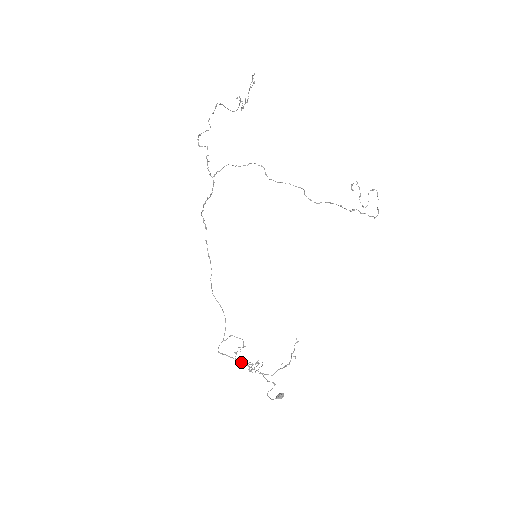
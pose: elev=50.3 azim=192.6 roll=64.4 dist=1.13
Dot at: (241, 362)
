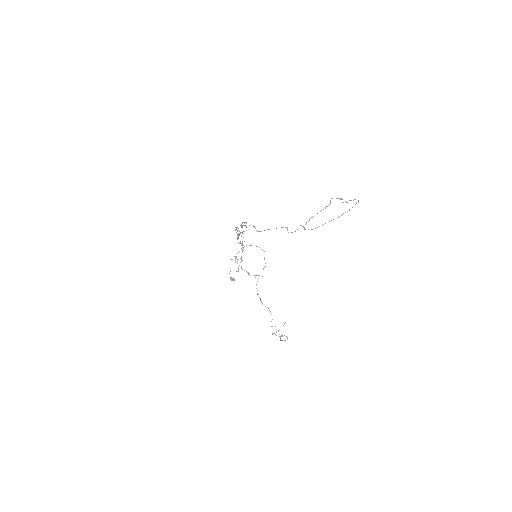
Dot at: occluded
